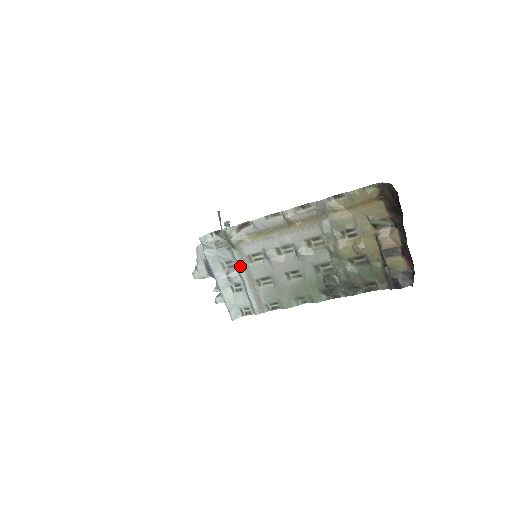
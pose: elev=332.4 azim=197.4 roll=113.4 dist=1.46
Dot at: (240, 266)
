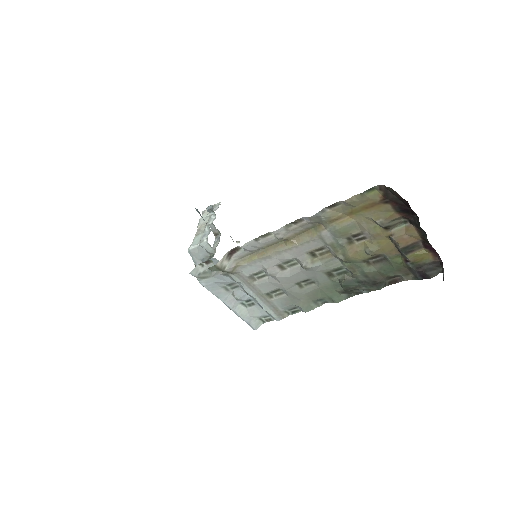
Dot at: (244, 287)
